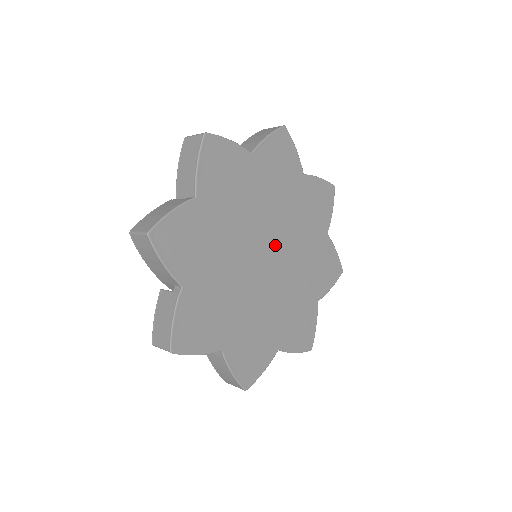
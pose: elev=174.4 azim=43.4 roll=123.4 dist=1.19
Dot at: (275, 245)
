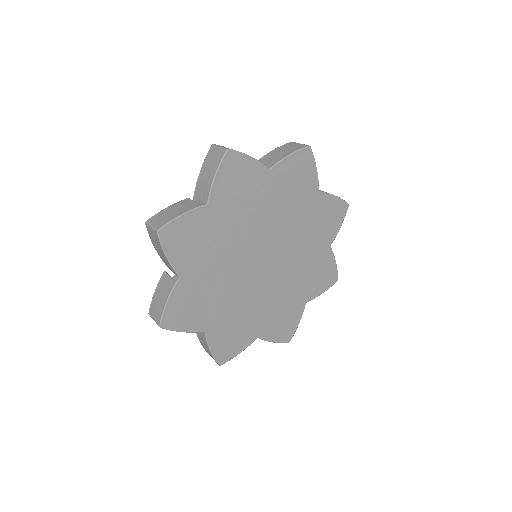
Dot at: (275, 262)
